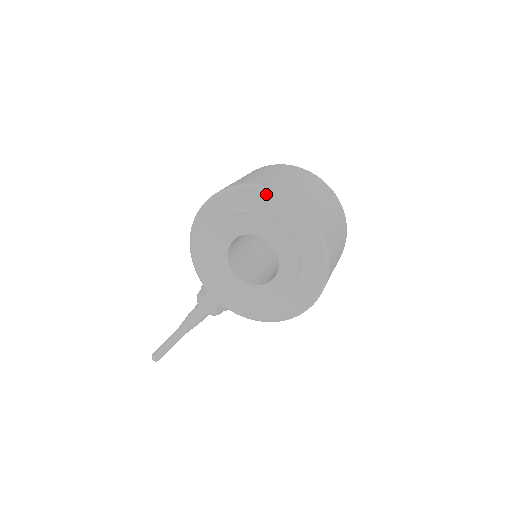
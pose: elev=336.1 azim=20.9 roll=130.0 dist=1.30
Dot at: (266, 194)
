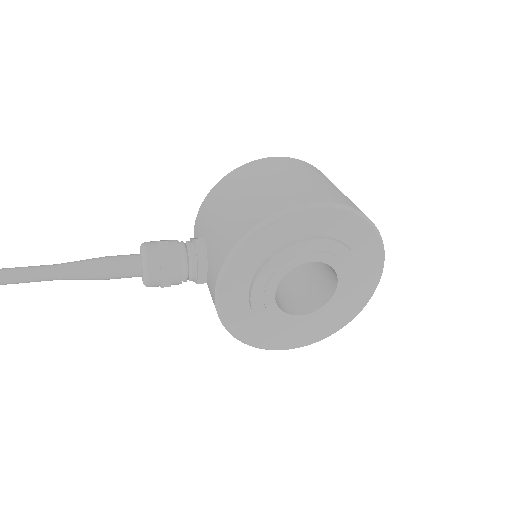
Dot at: (377, 245)
